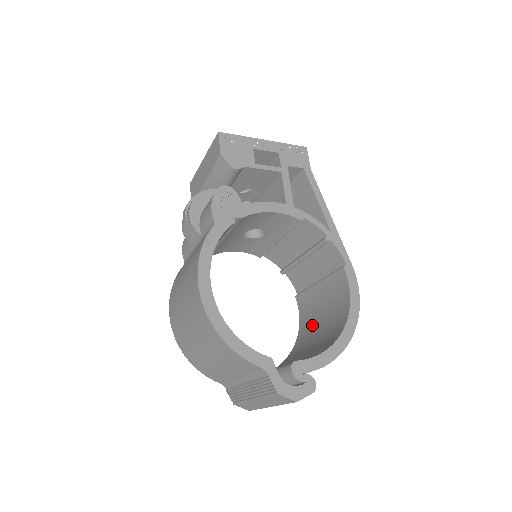
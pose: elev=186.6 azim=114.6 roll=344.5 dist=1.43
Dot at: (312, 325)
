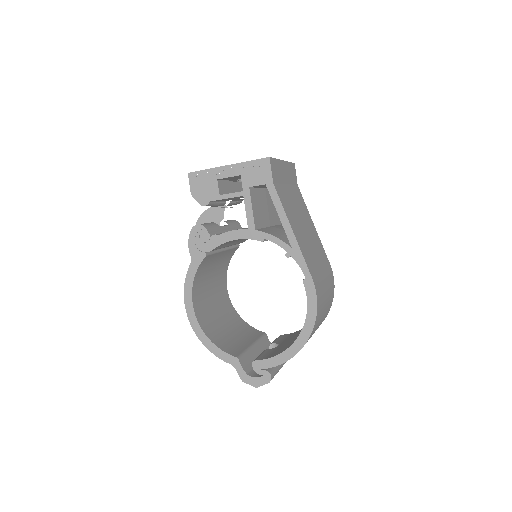
Dot at: occluded
